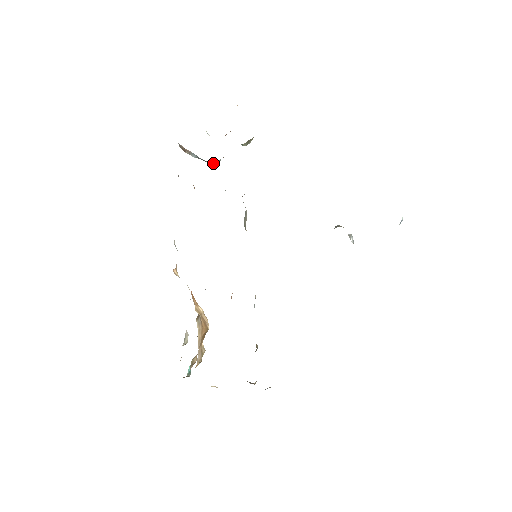
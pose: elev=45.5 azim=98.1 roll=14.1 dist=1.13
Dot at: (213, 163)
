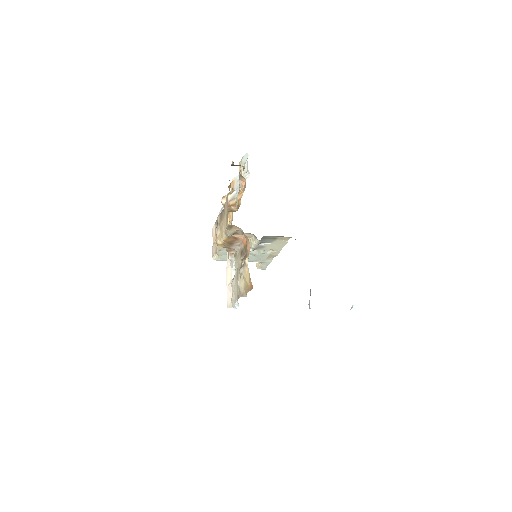
Dot at: occluded
